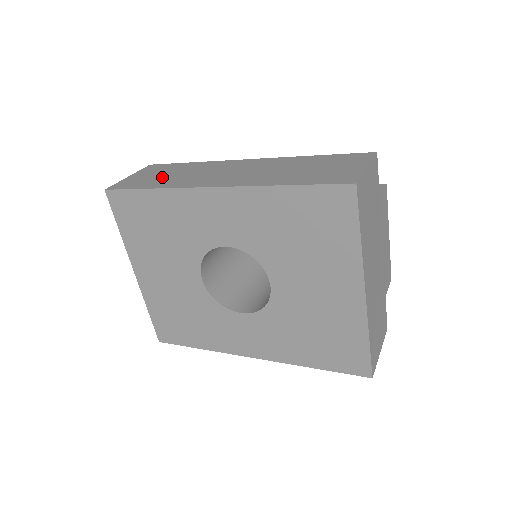
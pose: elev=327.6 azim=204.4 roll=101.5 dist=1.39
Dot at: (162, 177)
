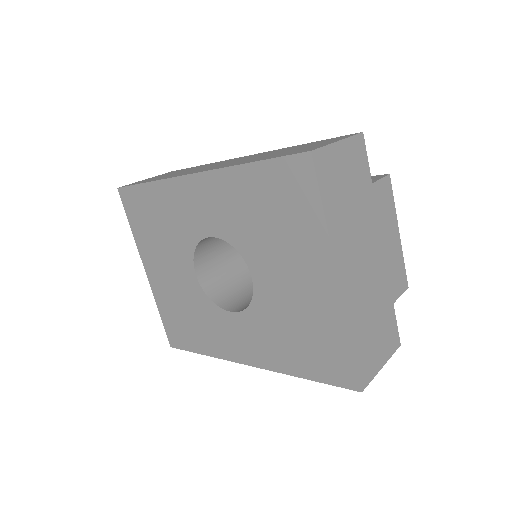
Dot at: (167, 175)
